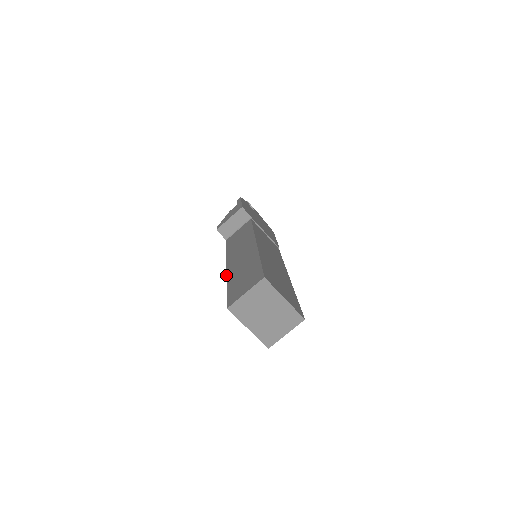
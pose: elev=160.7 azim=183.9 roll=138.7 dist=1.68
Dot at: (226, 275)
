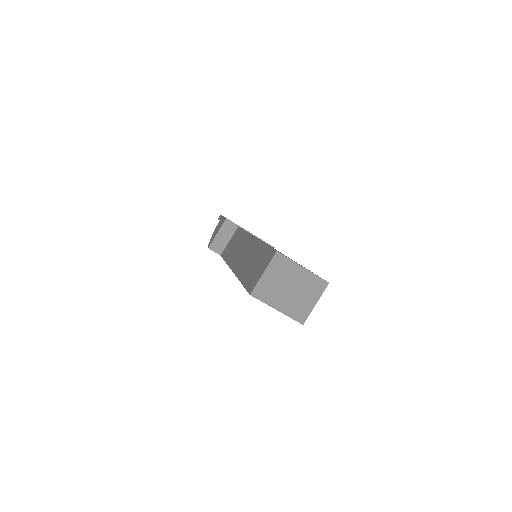
Dot at: (235, 275)
